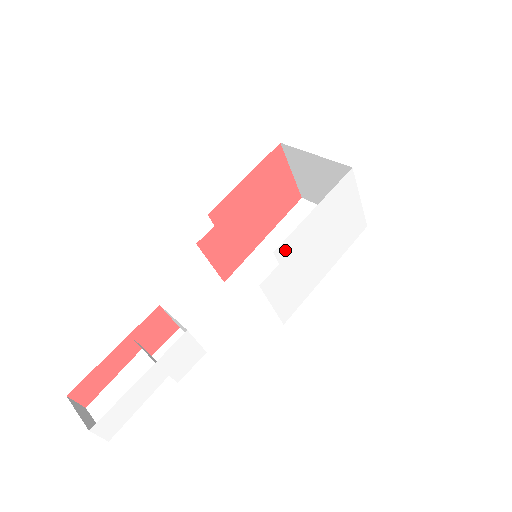
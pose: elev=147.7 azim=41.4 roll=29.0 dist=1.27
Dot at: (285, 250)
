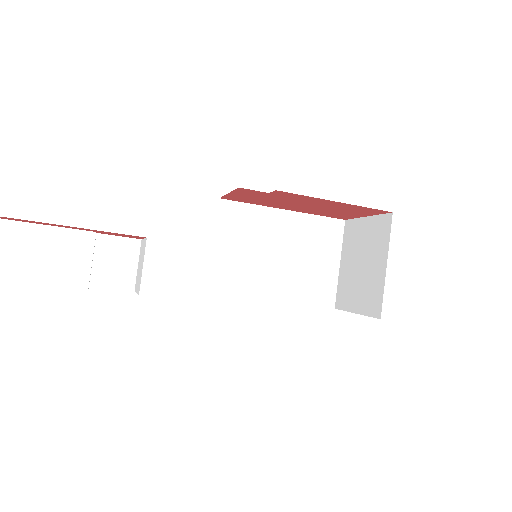
Dot at: occluded
